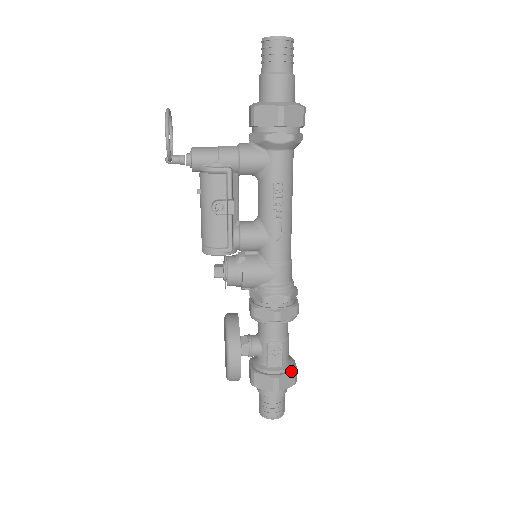
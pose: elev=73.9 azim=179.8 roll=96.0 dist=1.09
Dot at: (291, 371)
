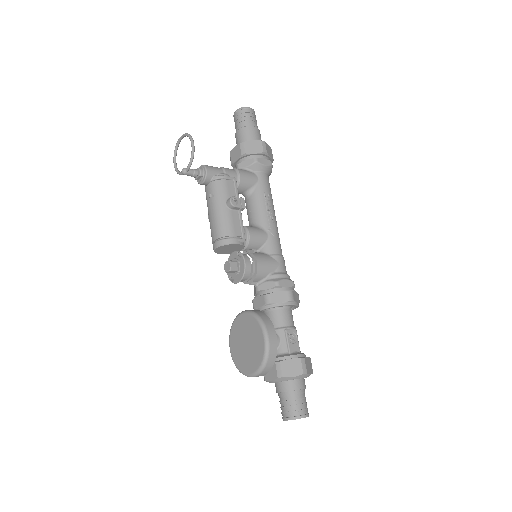
Dot at: (308, 357)
